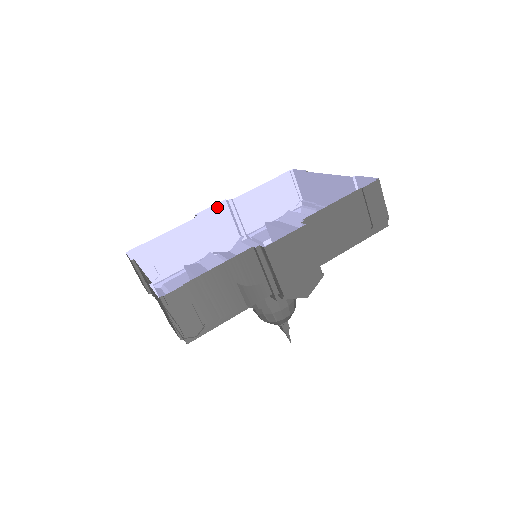
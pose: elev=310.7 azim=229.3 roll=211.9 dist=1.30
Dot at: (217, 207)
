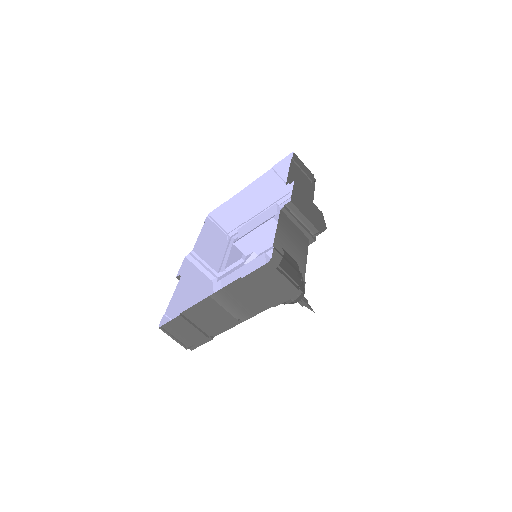
Dot at: (184, 265)
